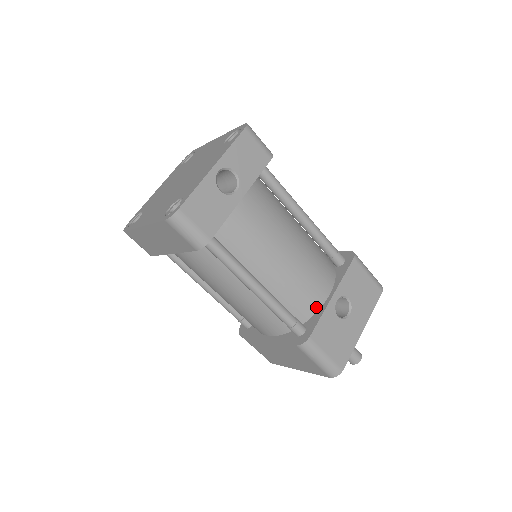
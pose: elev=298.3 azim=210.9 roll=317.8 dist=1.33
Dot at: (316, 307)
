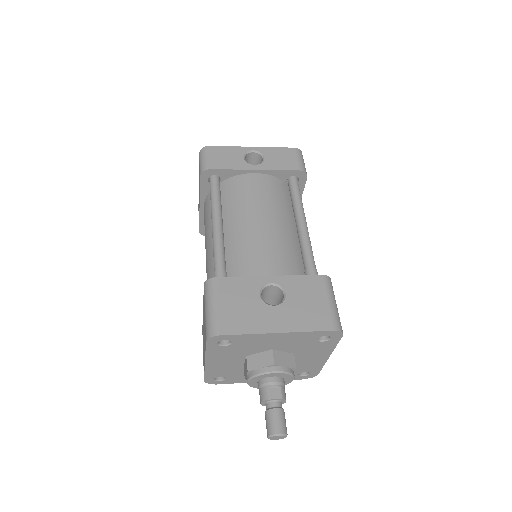
Dot at: occluded
